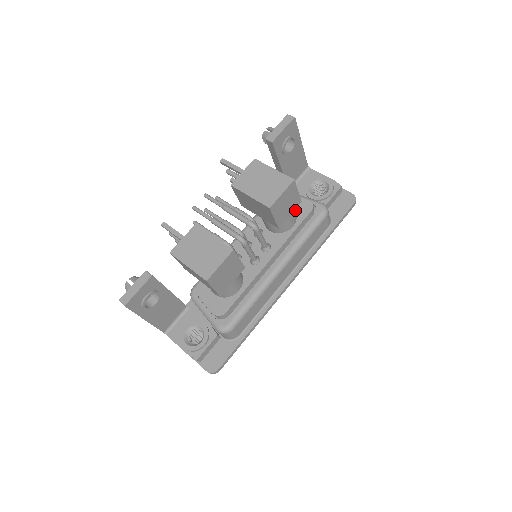
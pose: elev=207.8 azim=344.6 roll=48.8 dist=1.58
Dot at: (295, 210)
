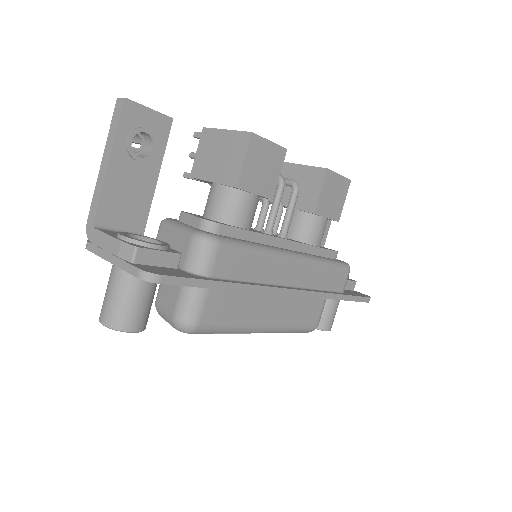
Dot at: occluded
